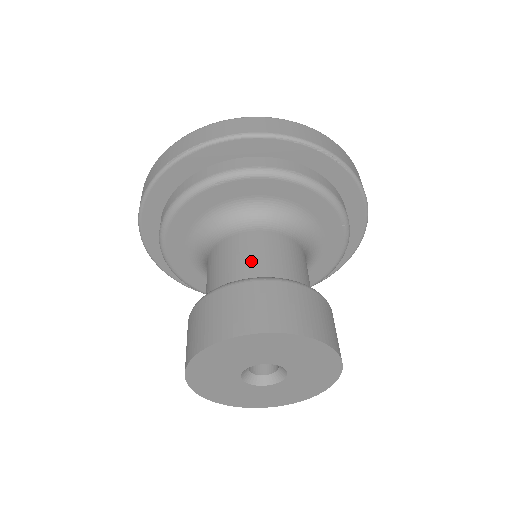
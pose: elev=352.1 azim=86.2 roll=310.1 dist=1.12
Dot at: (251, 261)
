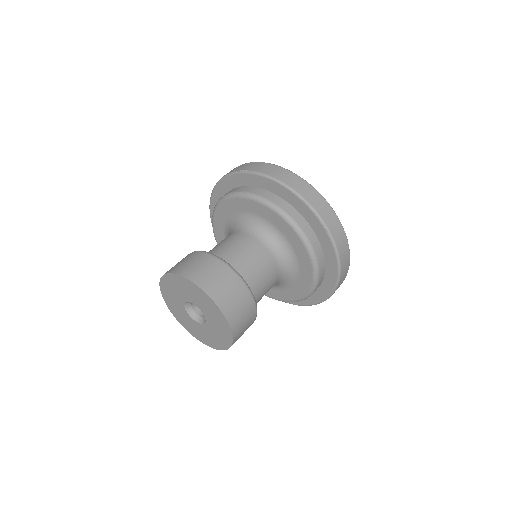
Dot at: (234, 251)
